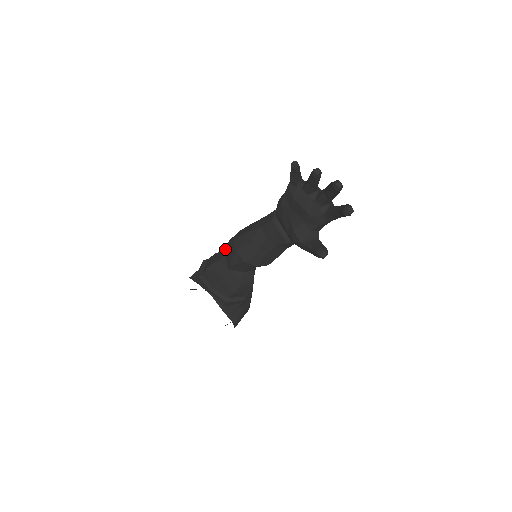
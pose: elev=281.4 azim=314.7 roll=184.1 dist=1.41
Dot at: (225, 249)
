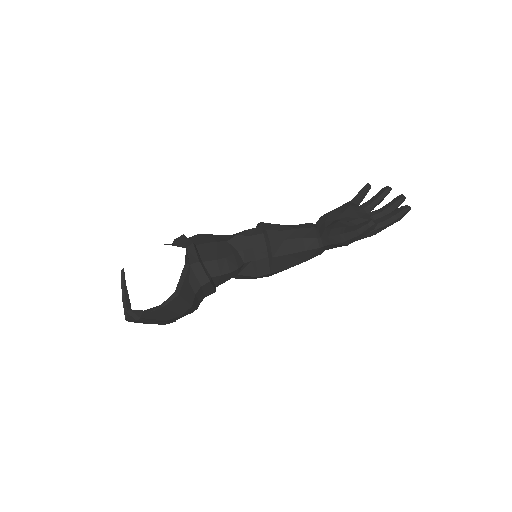
Dot at: occluded
